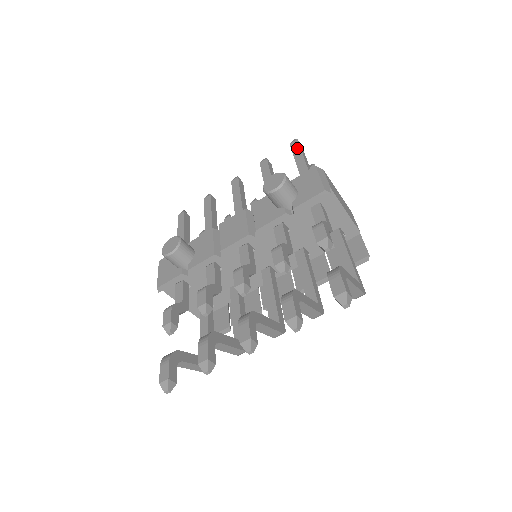
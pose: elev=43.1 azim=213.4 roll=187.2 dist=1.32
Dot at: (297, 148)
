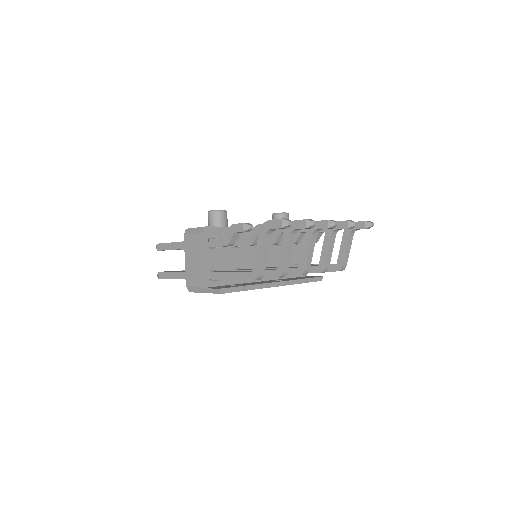
Dot at: occluded
